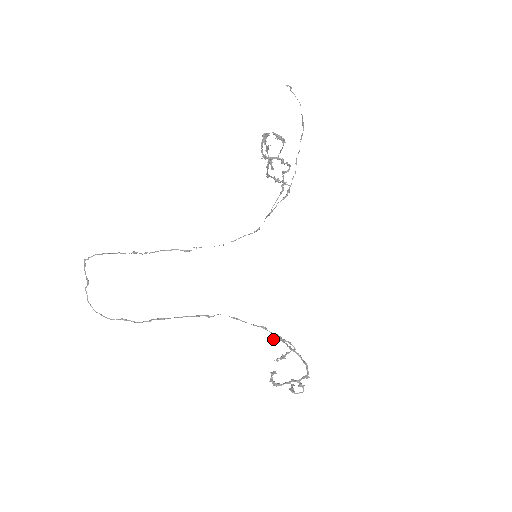
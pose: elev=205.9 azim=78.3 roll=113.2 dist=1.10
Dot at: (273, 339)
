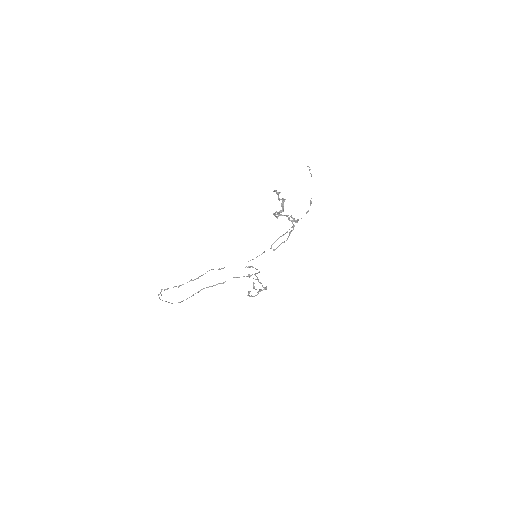
Dot at: (251, 275)
